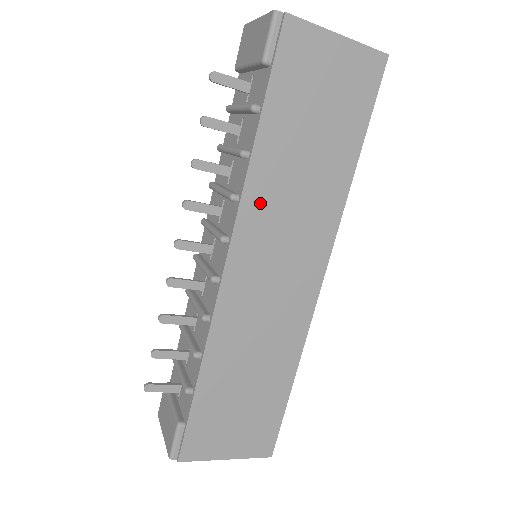
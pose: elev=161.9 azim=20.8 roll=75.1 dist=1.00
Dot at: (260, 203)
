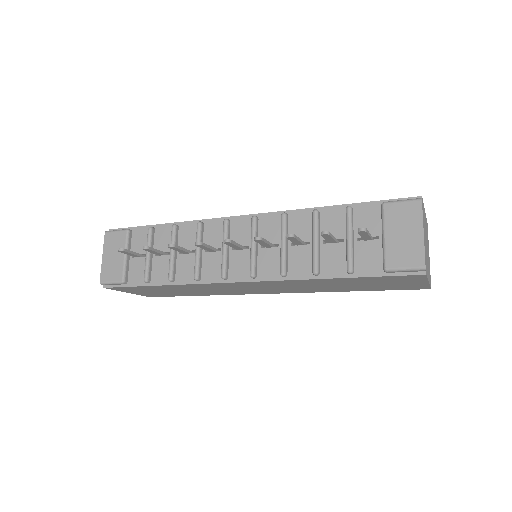
Dot at: (290, 283)
